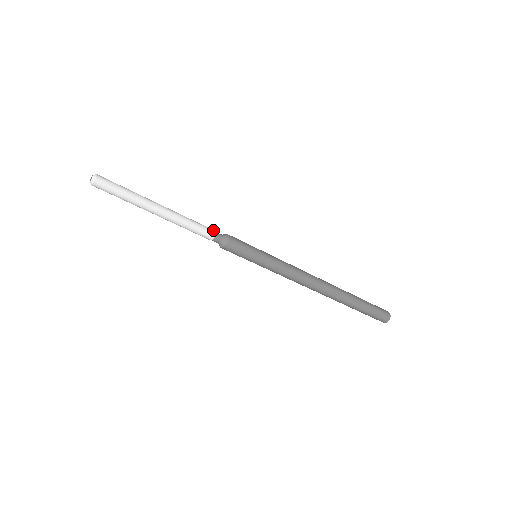
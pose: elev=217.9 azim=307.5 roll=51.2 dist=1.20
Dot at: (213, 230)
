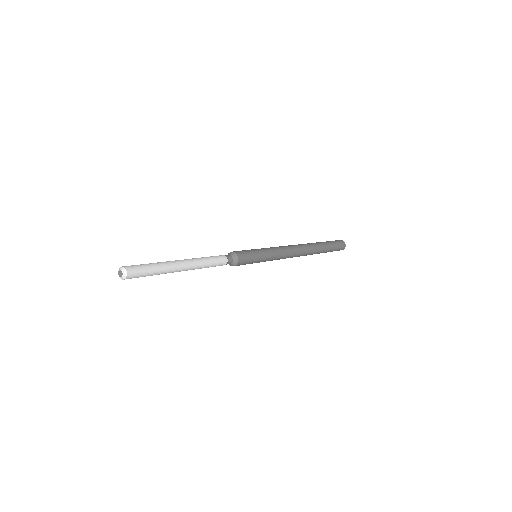
Dot at: (226, 263)
